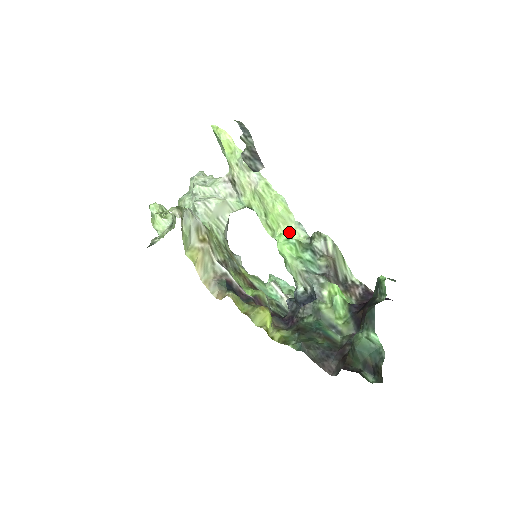
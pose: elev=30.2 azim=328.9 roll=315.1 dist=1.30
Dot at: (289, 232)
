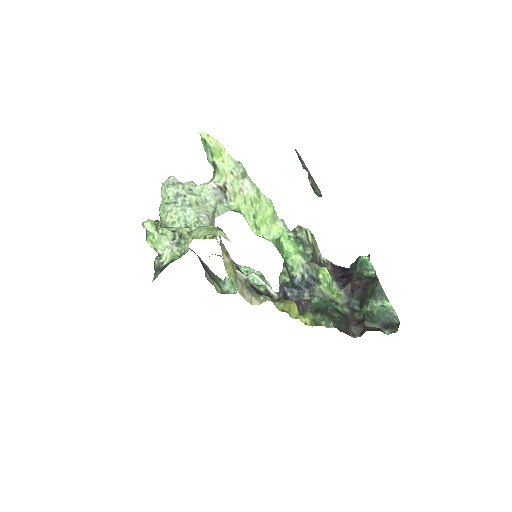
Dot at: (274, 229)
